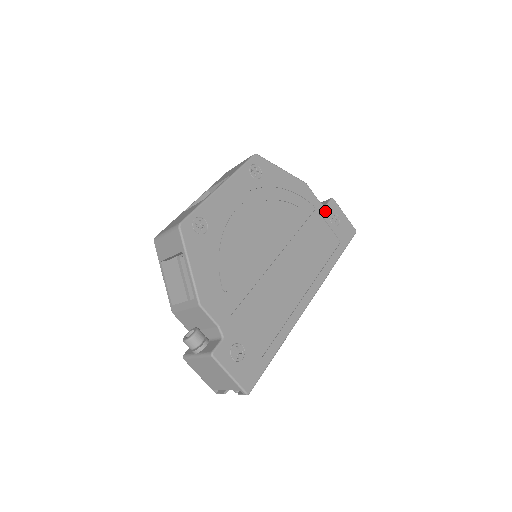
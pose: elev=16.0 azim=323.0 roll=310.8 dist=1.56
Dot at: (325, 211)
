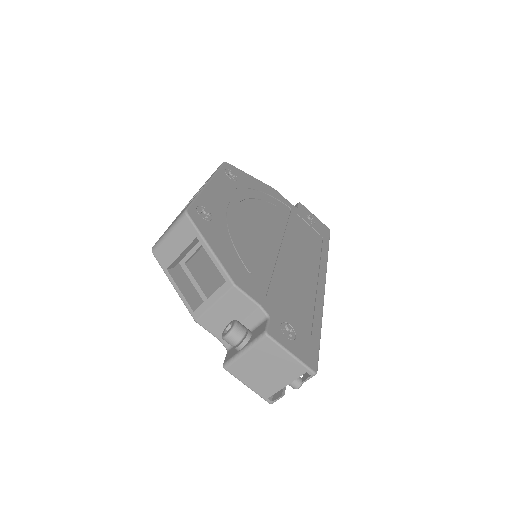
Dot at: (299, 212)
